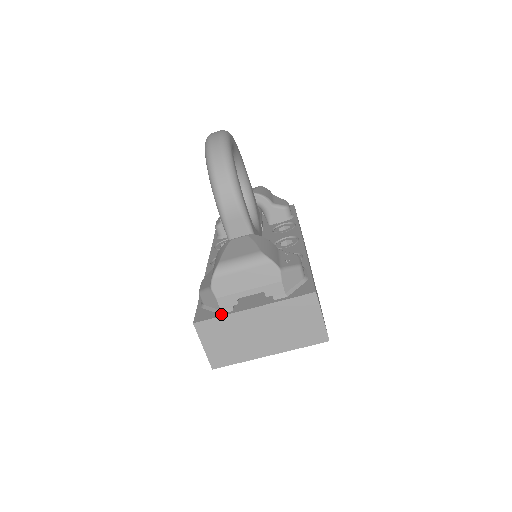
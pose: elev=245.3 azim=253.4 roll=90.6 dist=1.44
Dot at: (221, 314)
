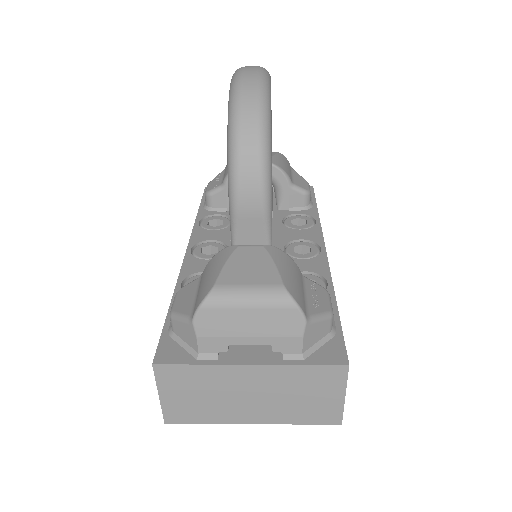
Dot at: (198, 360)
